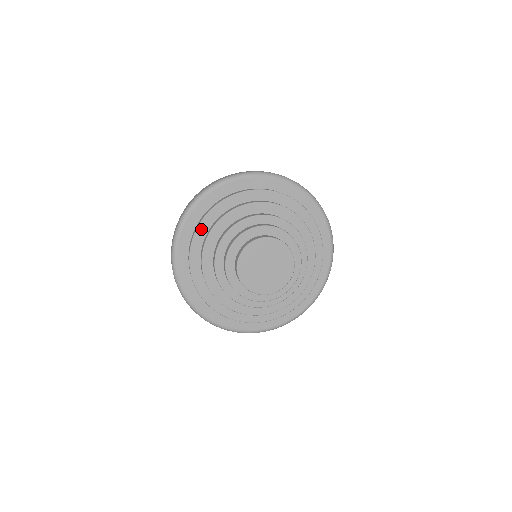
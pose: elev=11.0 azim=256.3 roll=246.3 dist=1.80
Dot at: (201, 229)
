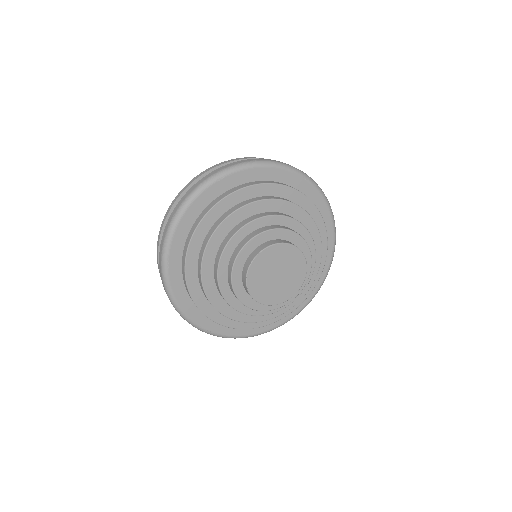
Dot at: (207, 220)
